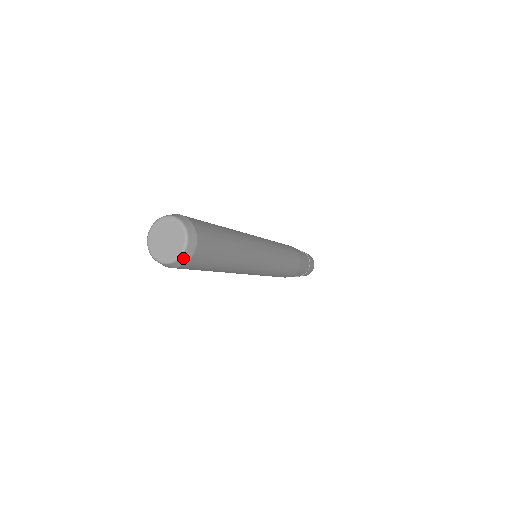
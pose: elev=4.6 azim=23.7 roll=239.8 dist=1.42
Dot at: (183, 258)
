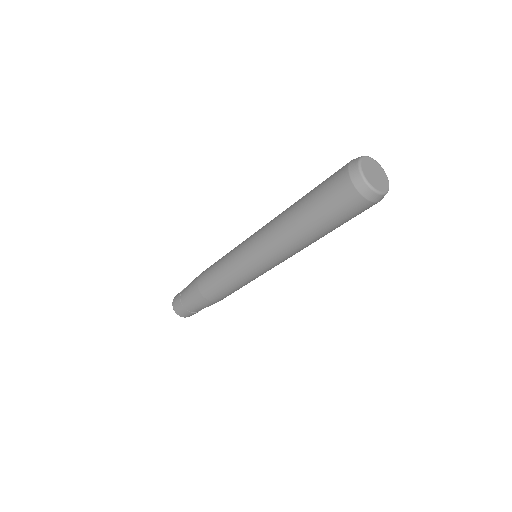
Dot at: (372, 193)
